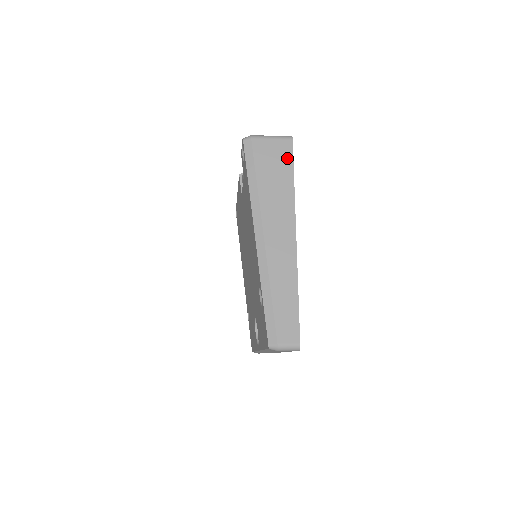
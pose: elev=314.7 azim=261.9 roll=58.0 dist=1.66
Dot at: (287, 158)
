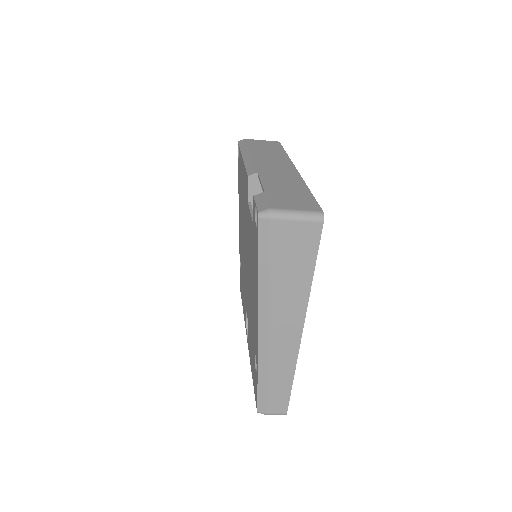
Dot at: (311, 246)
